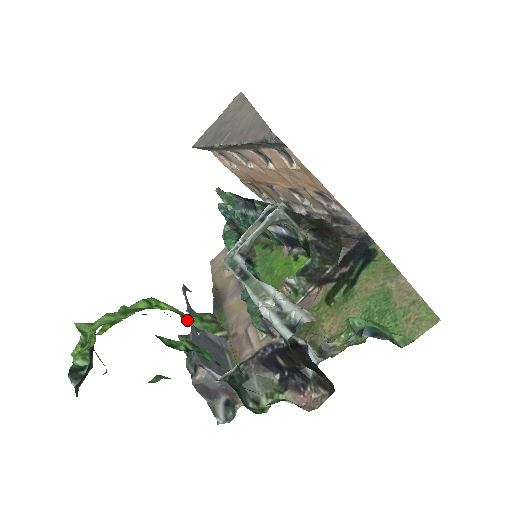
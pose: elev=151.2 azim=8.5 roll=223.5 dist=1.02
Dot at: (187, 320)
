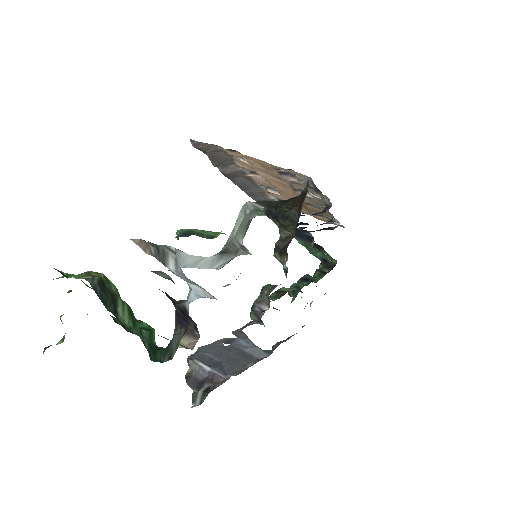
Dot at: occluded
